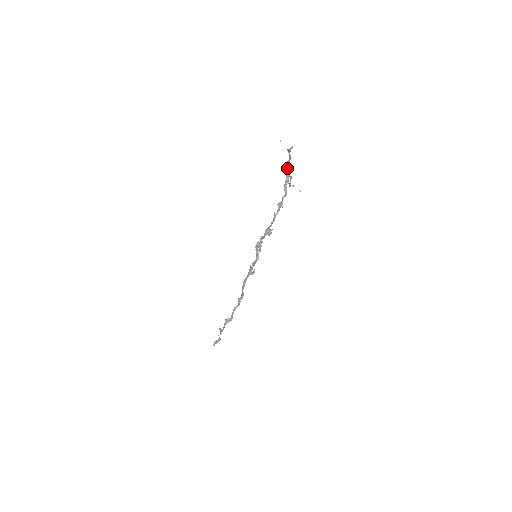
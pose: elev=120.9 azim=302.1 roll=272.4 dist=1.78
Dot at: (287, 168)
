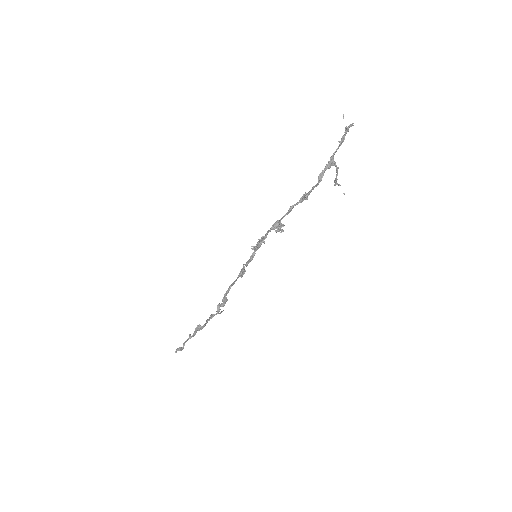
Dot at: (335, 151)
